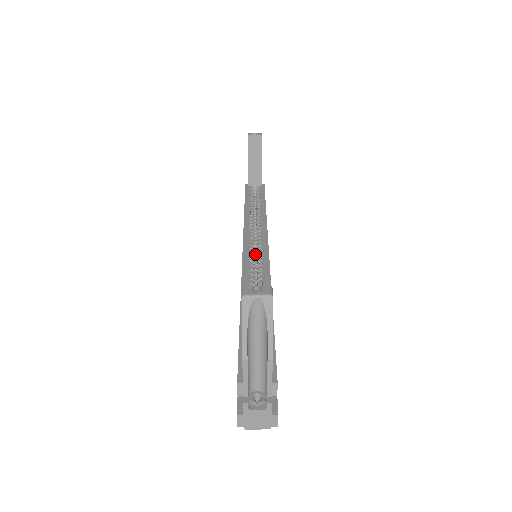
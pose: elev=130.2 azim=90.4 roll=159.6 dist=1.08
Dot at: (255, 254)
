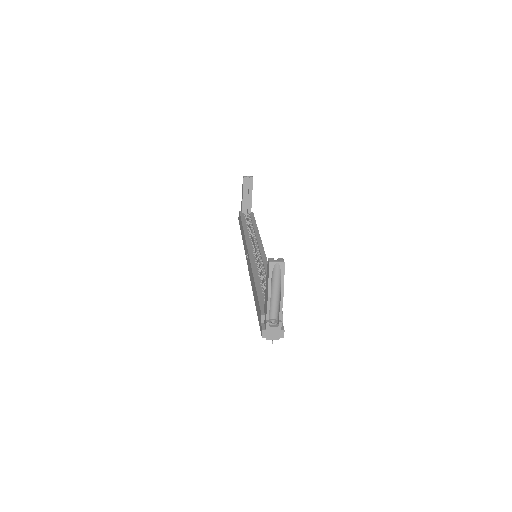
Dot at: occluded
